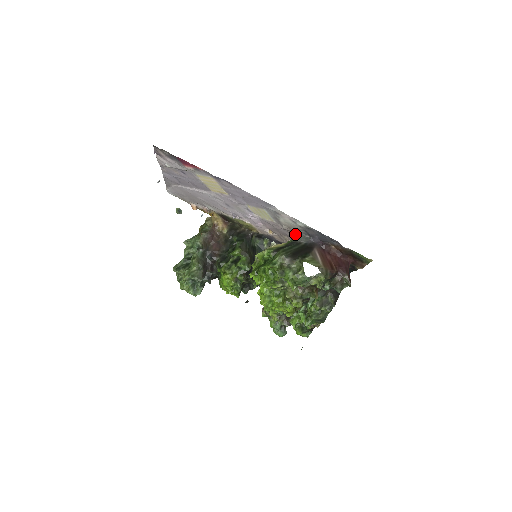
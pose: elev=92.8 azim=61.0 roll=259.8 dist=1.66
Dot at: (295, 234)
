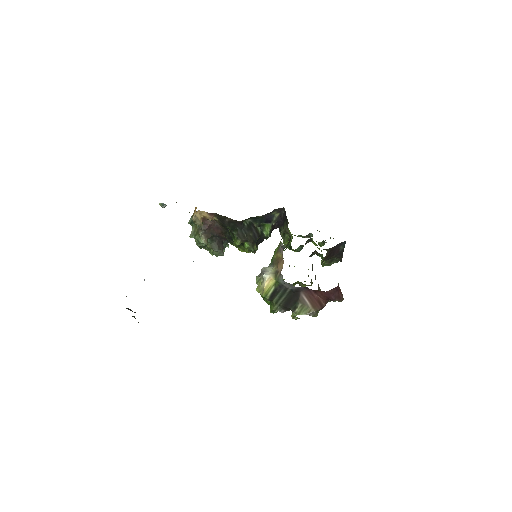
Dot at: occluded
